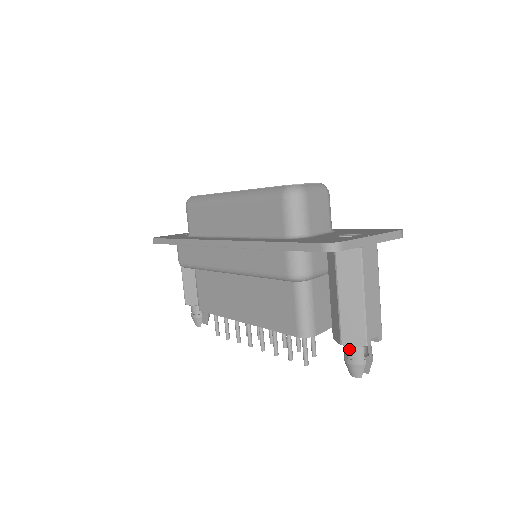
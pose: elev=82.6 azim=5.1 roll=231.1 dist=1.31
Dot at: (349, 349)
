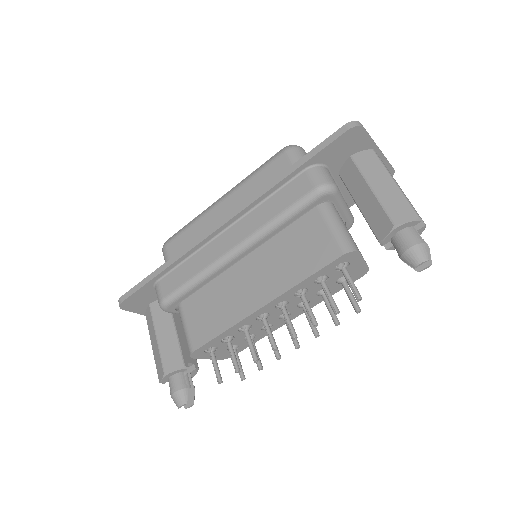
Dot at: (402, 235)
